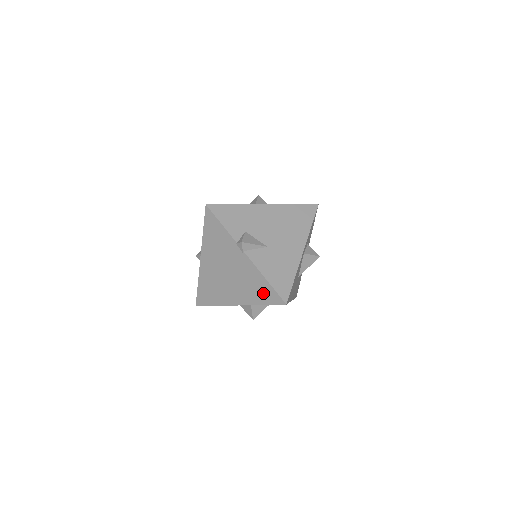
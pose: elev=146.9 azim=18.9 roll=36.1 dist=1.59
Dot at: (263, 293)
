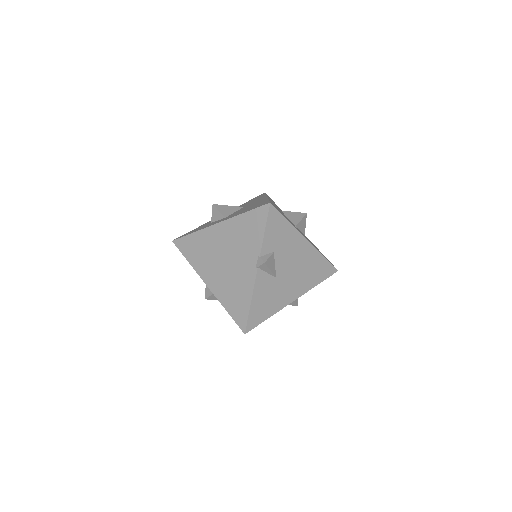
Dot at: (237, 307)
